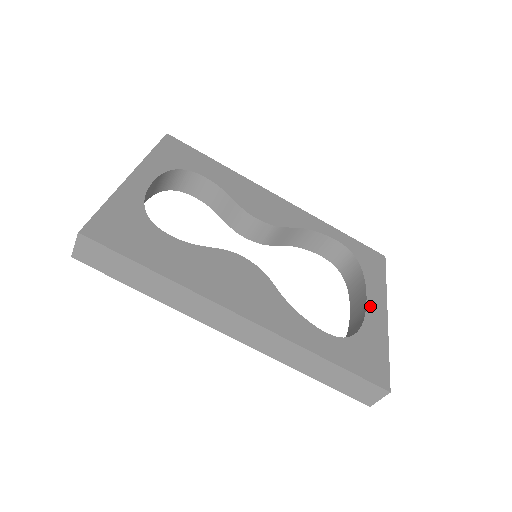
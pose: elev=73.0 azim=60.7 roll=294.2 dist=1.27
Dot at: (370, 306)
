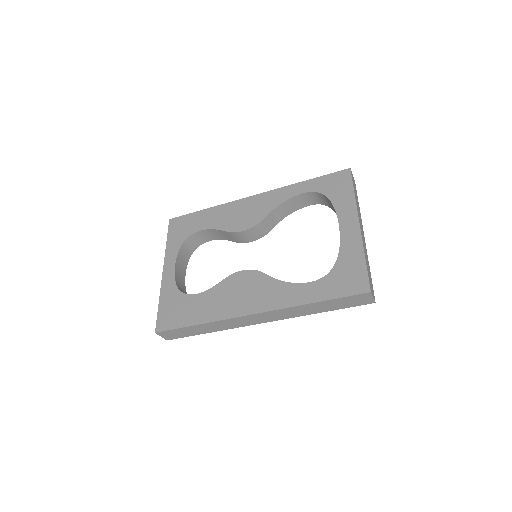
Dot at: (343, 230)
